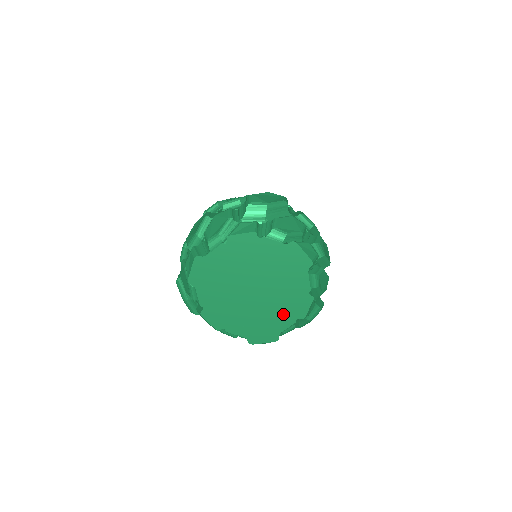
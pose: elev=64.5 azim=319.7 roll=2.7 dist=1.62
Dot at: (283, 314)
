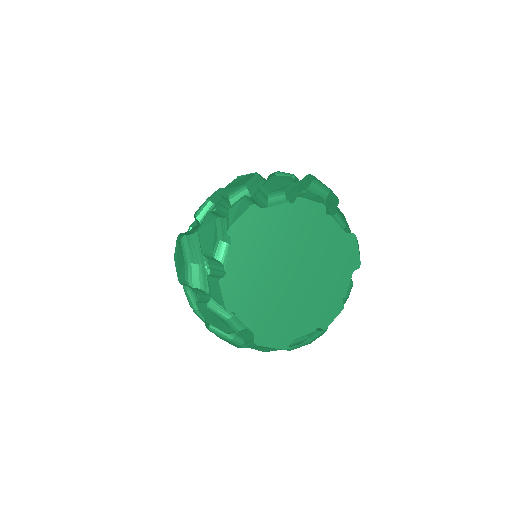
Dot at: (307, 316)
